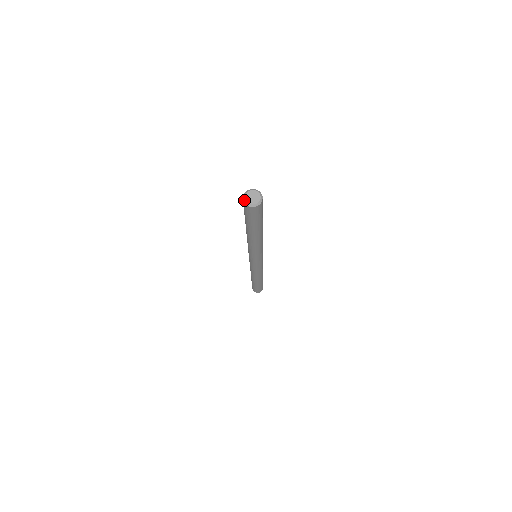
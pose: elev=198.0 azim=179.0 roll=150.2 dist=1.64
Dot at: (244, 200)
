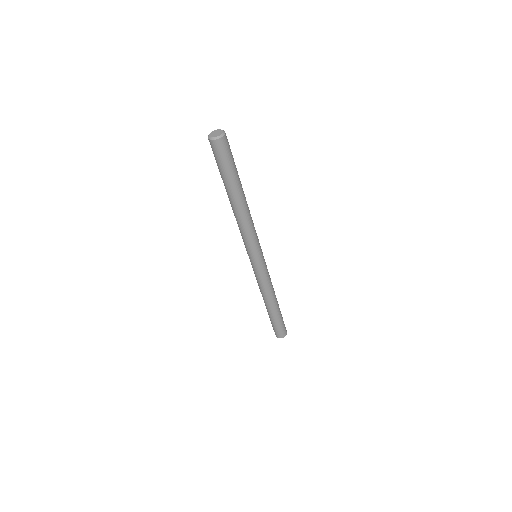
Dot at: (208, 137)
